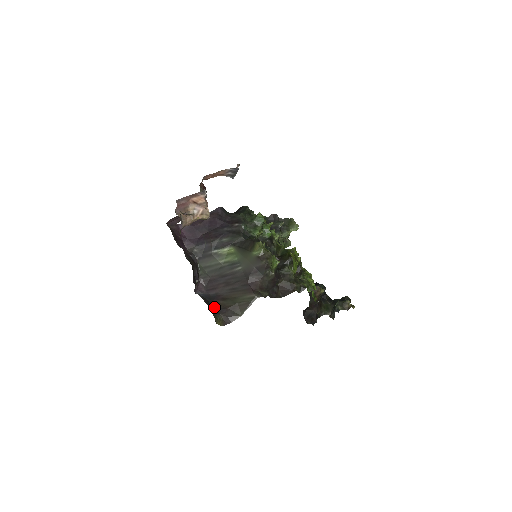
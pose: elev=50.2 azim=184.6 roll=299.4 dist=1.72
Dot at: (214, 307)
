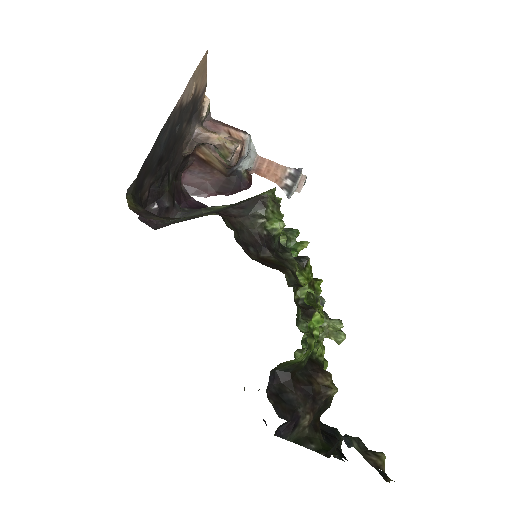
Dot at: occluded
